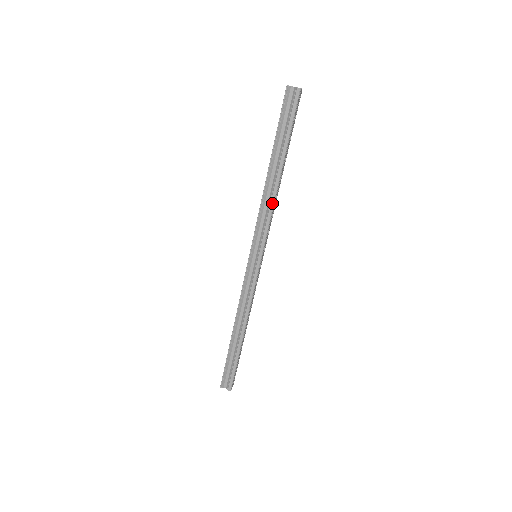
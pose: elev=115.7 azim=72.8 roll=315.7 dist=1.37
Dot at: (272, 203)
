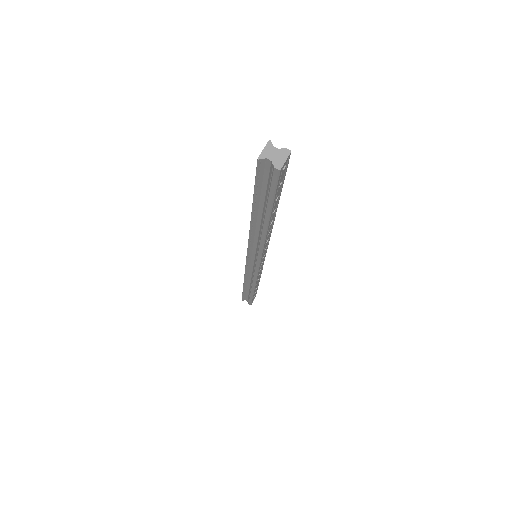
Dot at: (262, 241)
